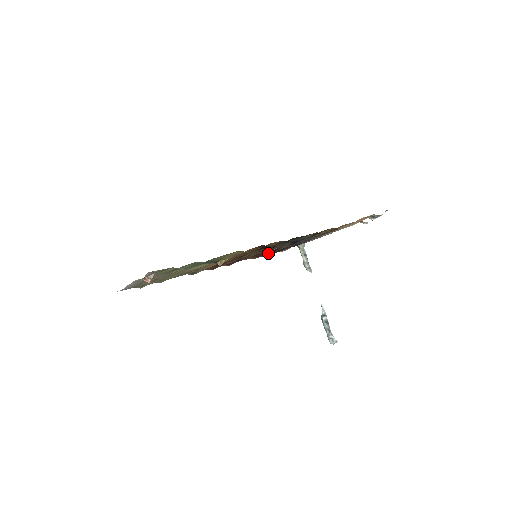
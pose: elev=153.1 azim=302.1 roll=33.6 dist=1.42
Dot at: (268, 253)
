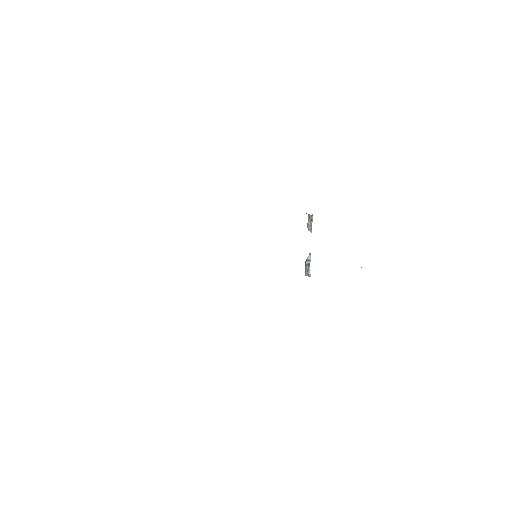
Dot at: occluded
